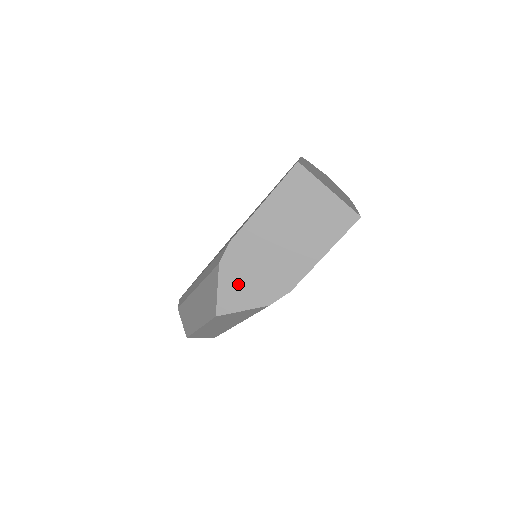
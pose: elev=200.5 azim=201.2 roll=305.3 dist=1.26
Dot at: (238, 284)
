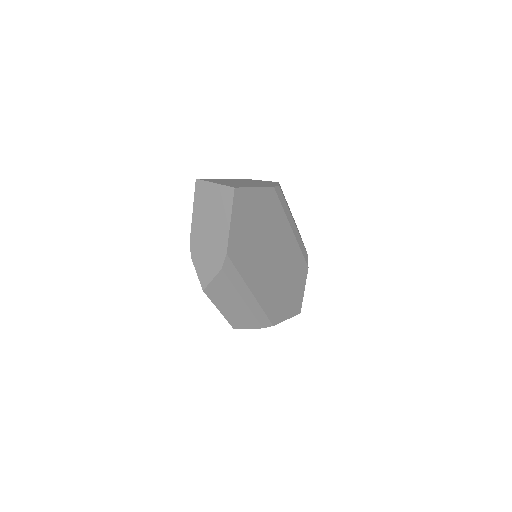
Dot at: (203, 264)
